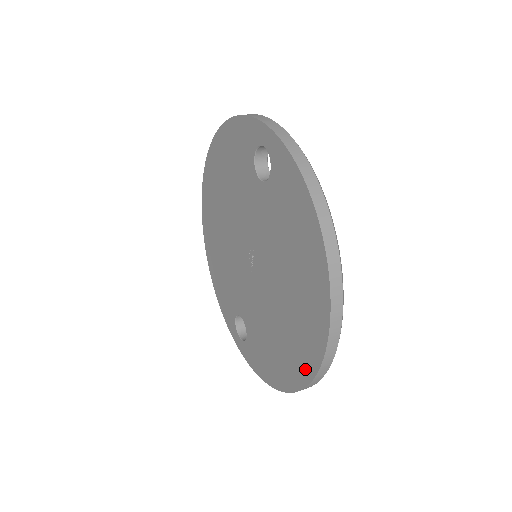
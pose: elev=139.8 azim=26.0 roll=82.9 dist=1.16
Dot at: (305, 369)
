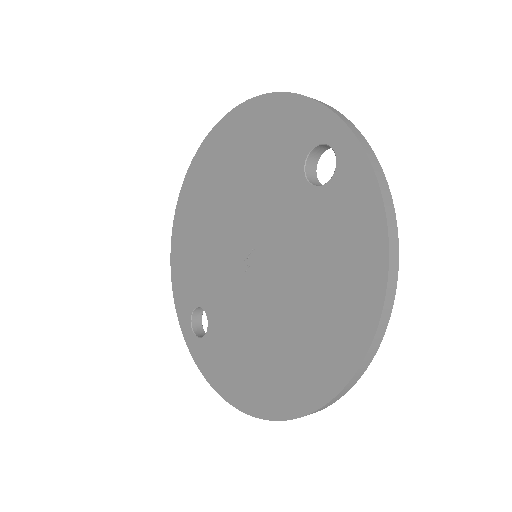
Dot at: (290, 403)
